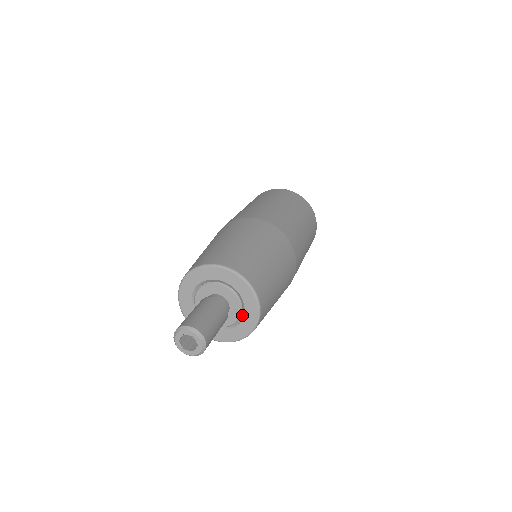
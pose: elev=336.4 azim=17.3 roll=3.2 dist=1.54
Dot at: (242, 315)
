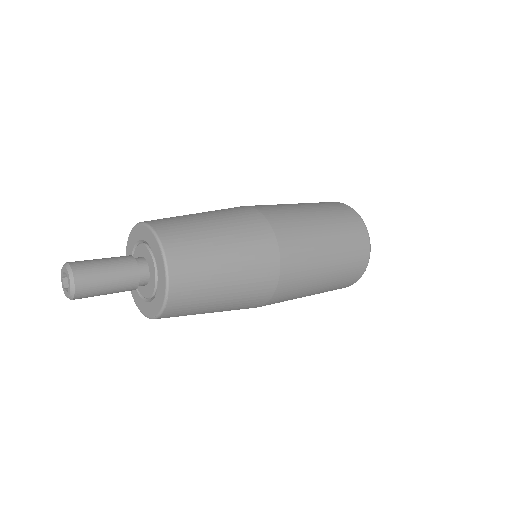
Dot at: (155, 258)
